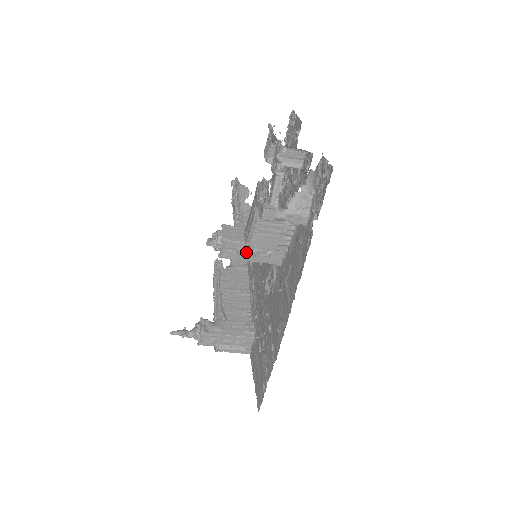
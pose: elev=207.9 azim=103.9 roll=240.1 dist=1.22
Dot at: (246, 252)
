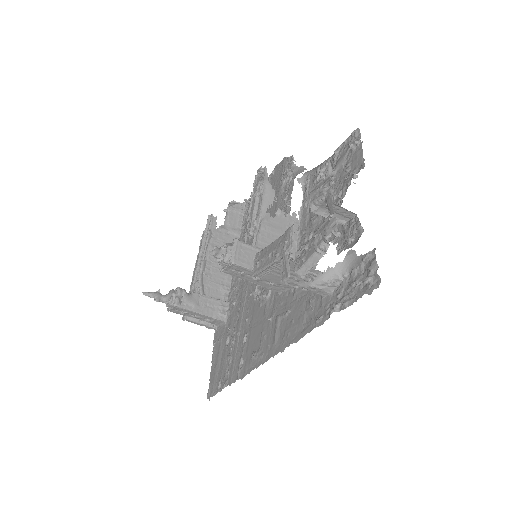
Dot at: (250, 276)
